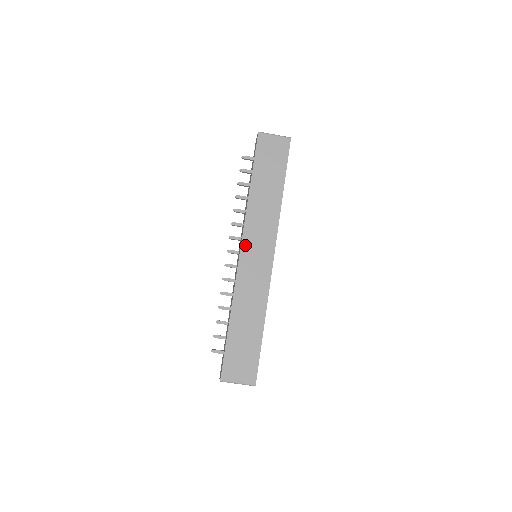
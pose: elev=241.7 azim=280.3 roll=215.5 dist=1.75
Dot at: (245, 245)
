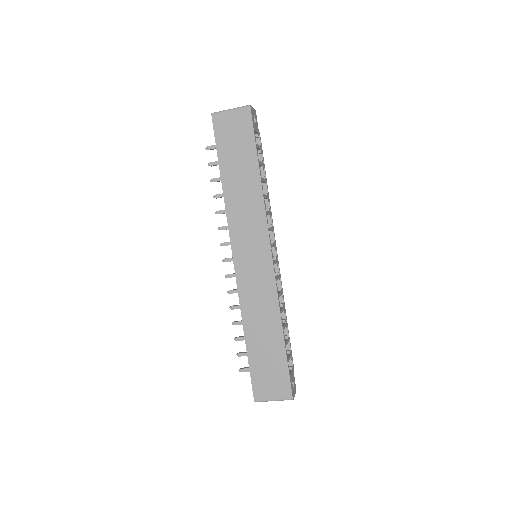
Dot at: (236, 251)
